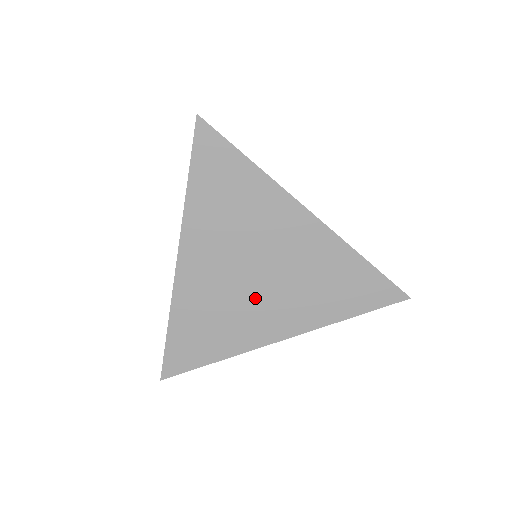
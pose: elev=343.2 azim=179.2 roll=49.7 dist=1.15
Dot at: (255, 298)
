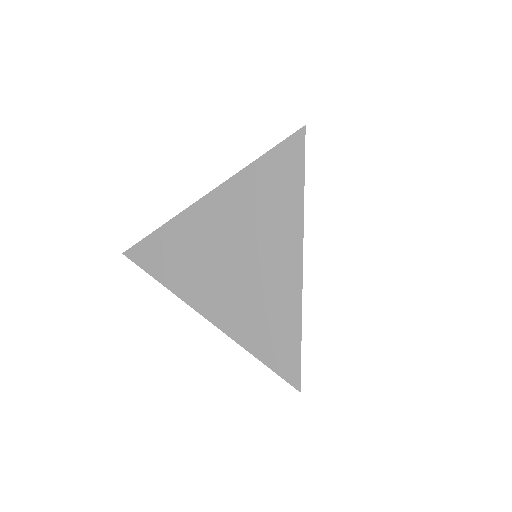
Dot at: (217, 272)
